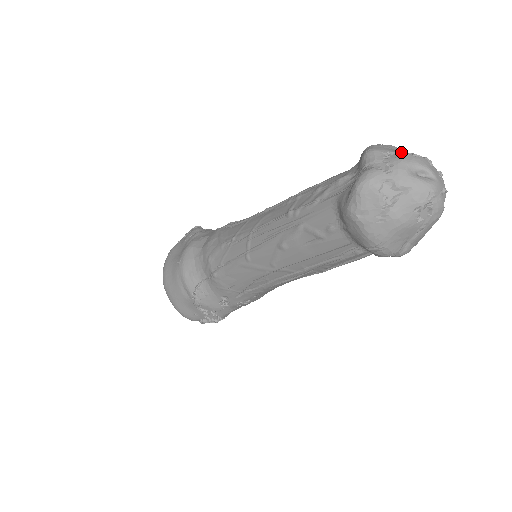
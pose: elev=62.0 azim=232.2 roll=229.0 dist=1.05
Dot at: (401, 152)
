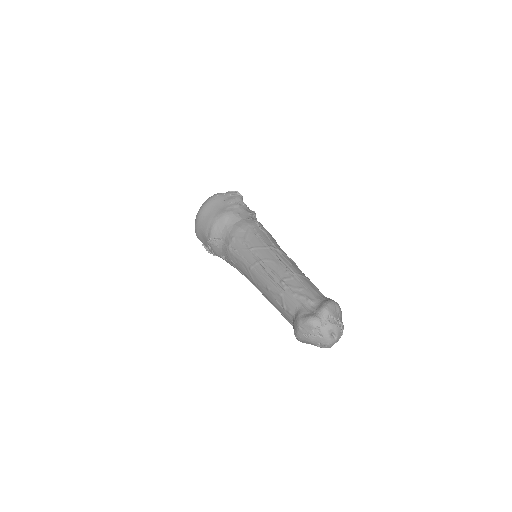
Dot at: (336, 319)
